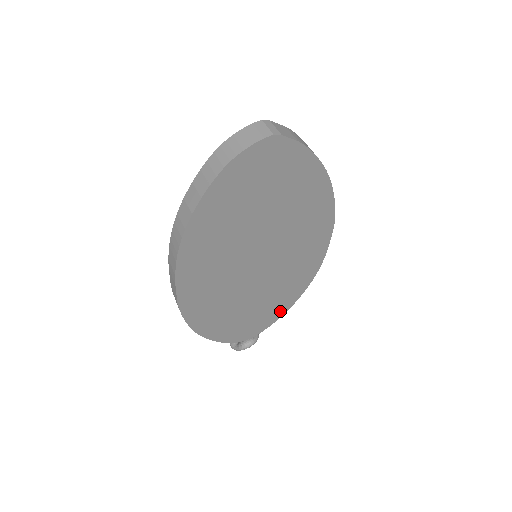
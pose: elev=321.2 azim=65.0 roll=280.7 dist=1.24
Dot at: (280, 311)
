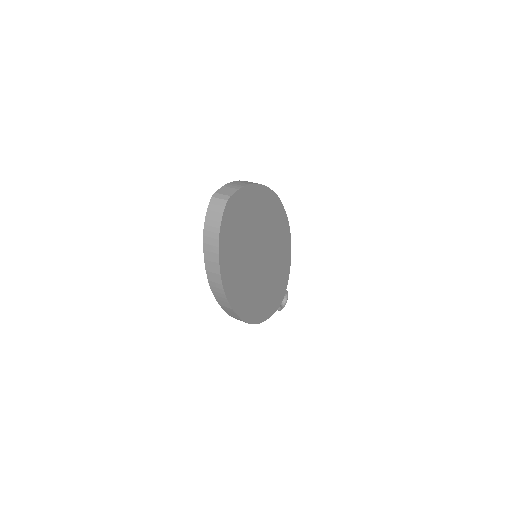
Dot at: (287, 267)
